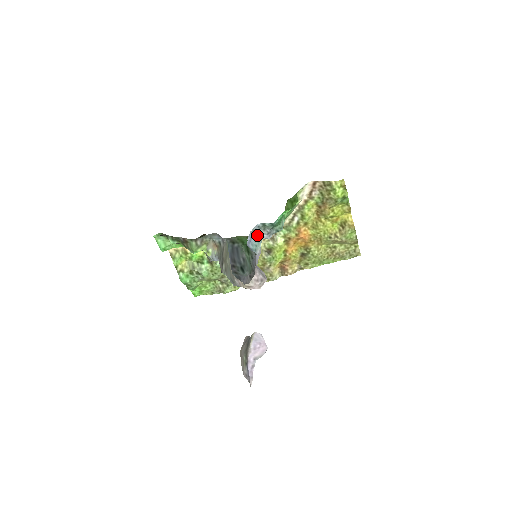
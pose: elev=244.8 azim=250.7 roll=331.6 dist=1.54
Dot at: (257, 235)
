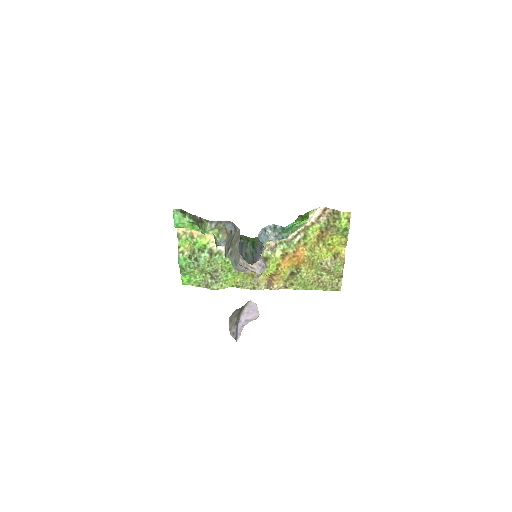
Dot at: (266, 234)
